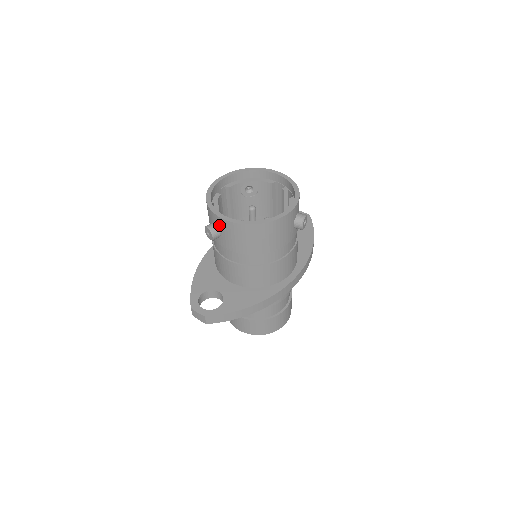
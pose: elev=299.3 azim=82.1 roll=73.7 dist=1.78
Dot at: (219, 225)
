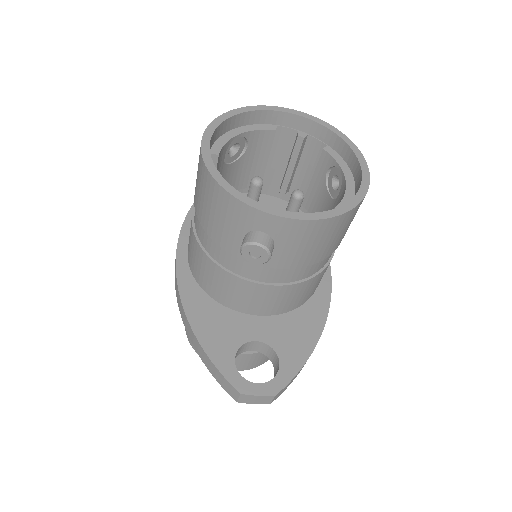
Dot at: (276, 232)
